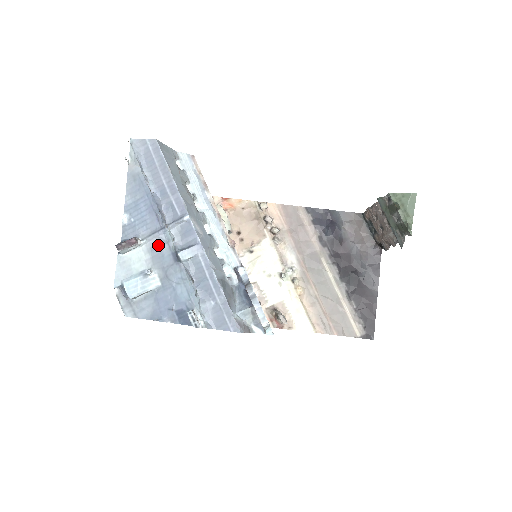
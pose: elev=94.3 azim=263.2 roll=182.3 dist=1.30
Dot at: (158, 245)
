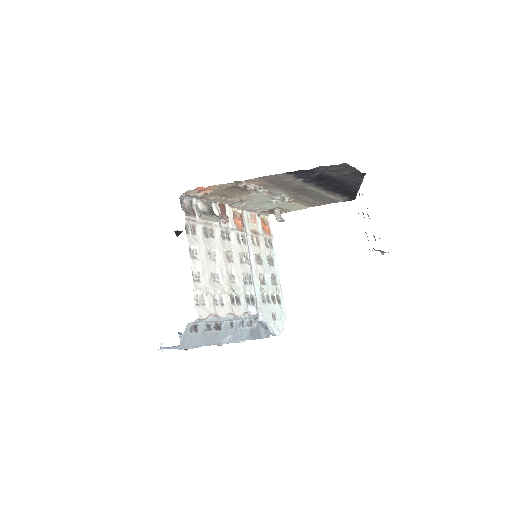
Dot at: occluded
